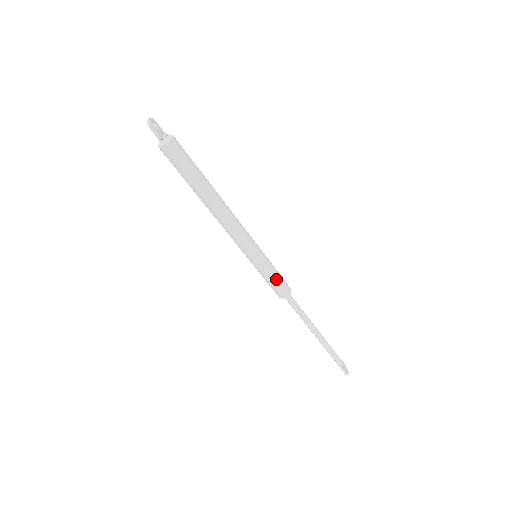
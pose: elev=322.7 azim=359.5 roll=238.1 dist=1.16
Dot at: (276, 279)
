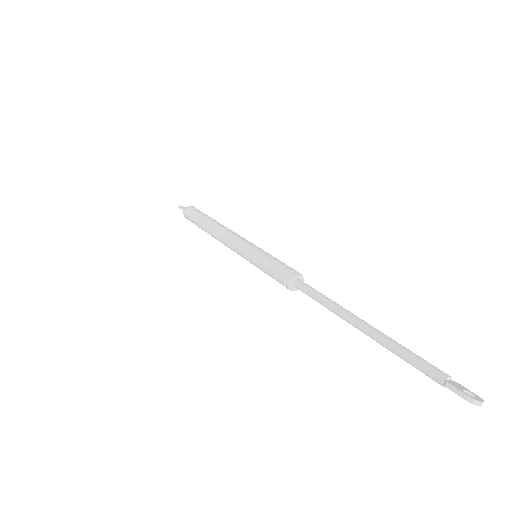
Dot at: (273, 263)
